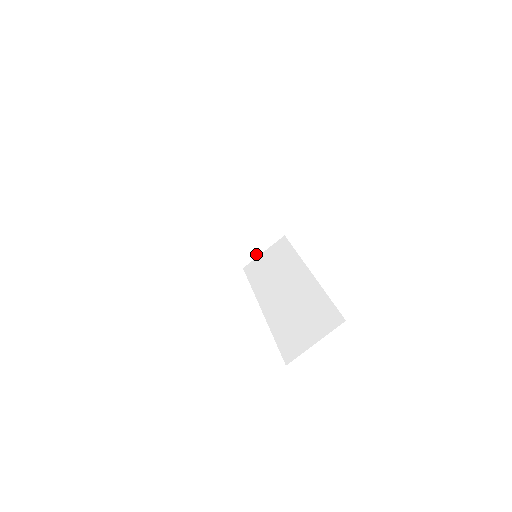
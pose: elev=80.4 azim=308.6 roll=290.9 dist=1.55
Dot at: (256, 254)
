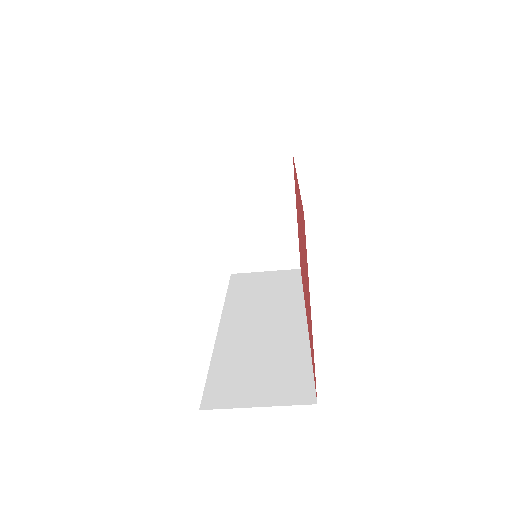
Dot at: (256, 268)
